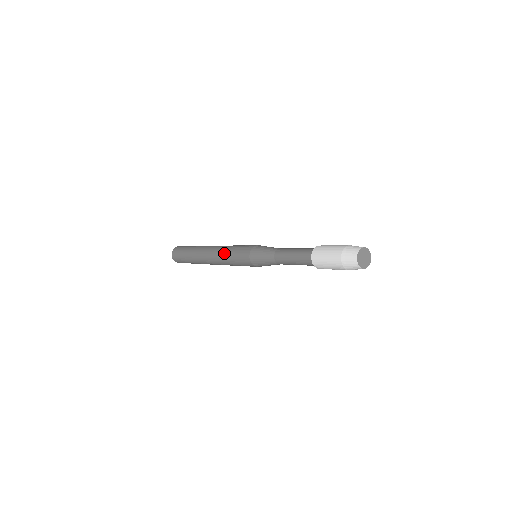
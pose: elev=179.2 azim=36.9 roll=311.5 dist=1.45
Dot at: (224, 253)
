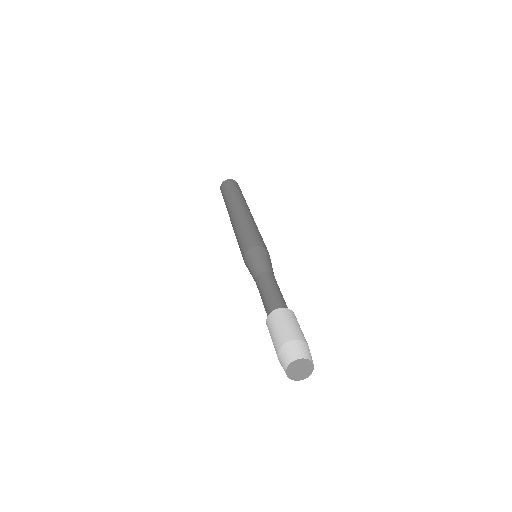
Dot at: occluded
